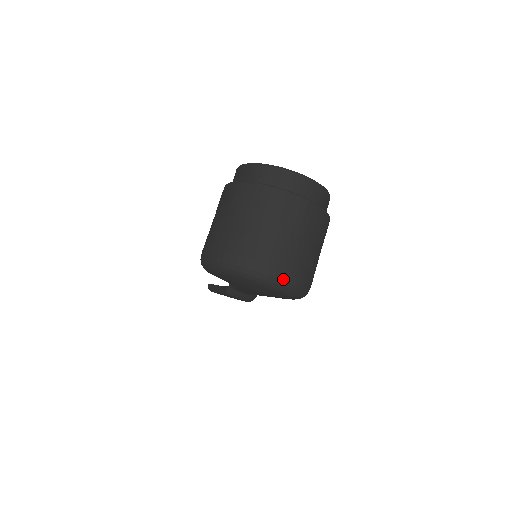
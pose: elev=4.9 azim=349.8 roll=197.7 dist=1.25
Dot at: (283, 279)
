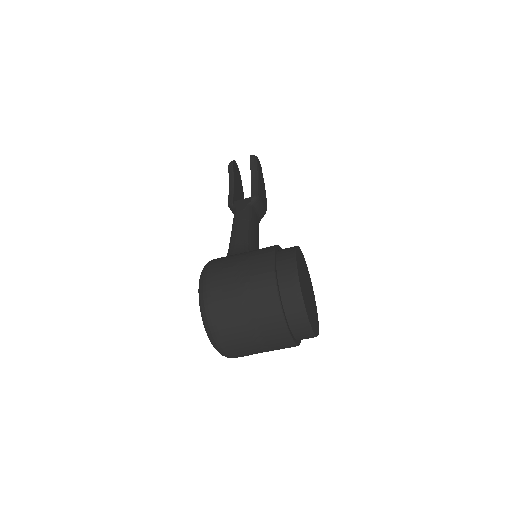
Dot at: (225, 355)
